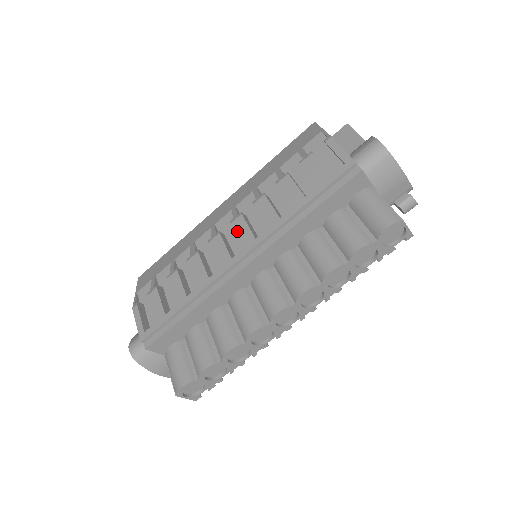
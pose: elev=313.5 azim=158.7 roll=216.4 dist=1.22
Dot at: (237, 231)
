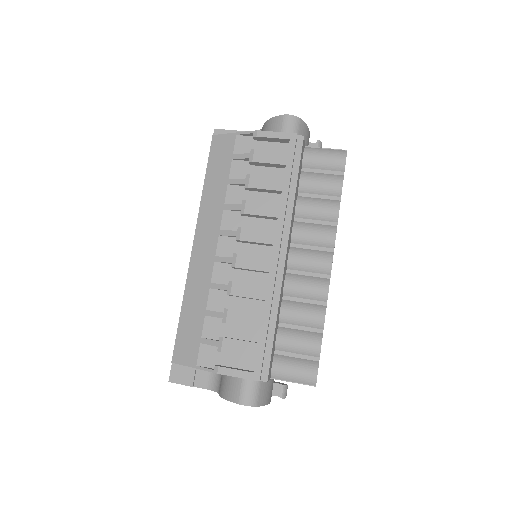
Dot at: (253, 239)
